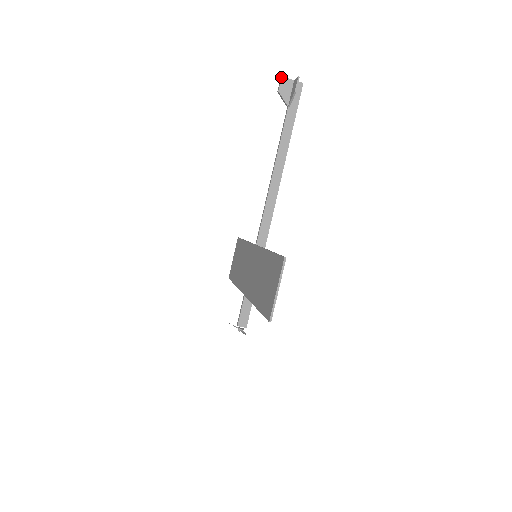
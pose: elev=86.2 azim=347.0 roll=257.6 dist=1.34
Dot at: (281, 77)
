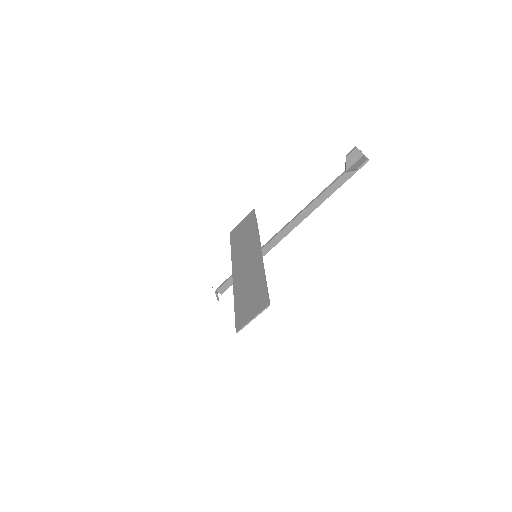
Dot at: (356, 148)
